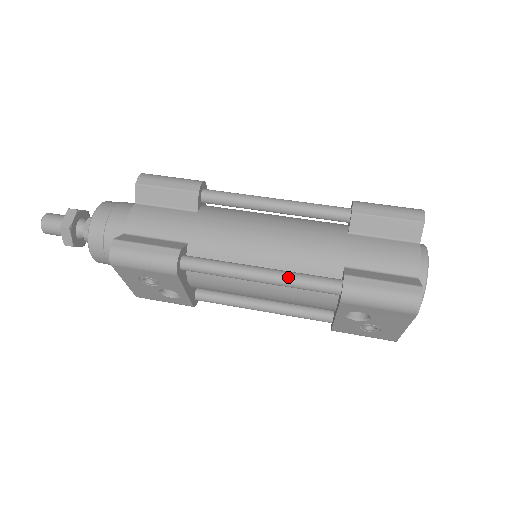
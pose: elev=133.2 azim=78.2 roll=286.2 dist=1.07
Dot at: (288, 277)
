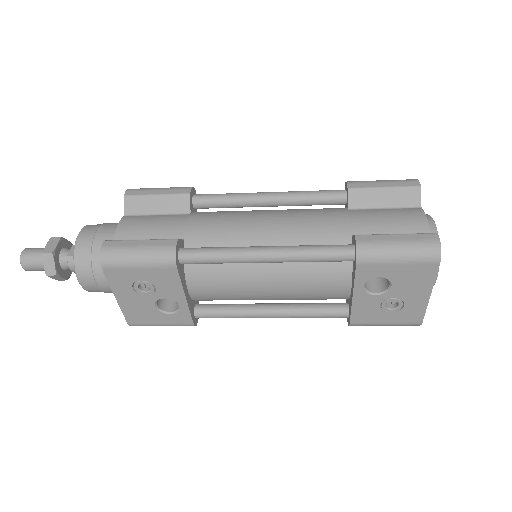
Dot at: (296, 249)
